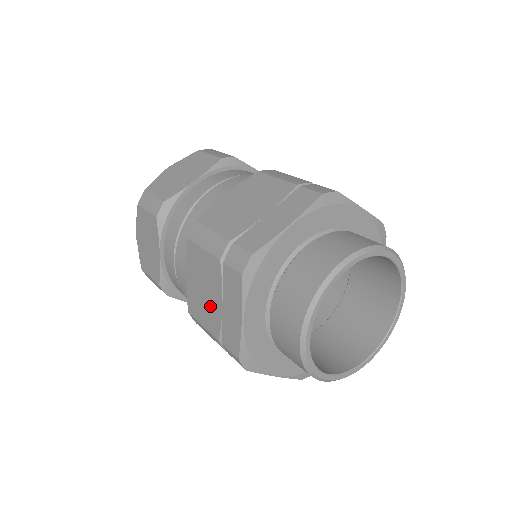
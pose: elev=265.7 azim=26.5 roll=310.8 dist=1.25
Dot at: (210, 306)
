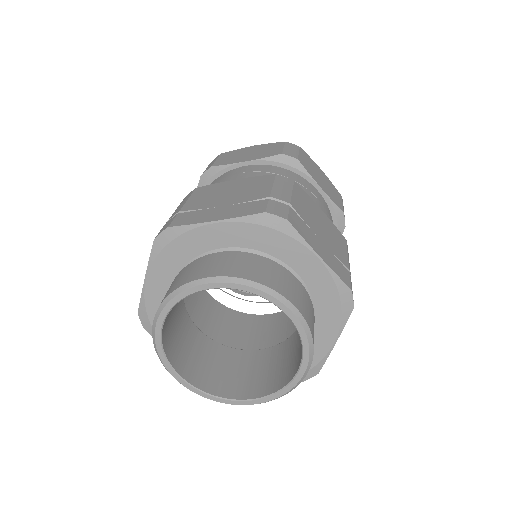
Dot at: occluded
